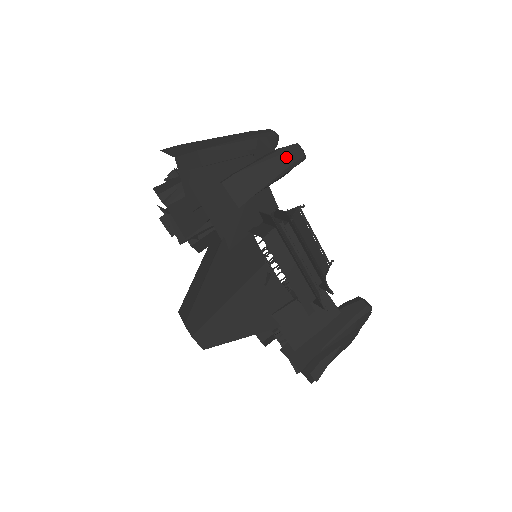
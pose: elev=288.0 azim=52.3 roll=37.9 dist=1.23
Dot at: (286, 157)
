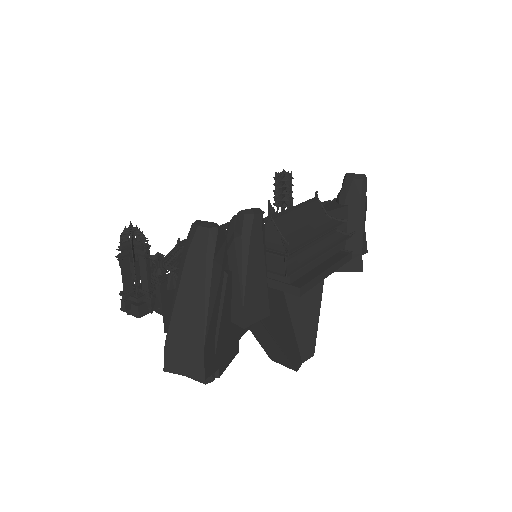
Dot at: (254, 240)
